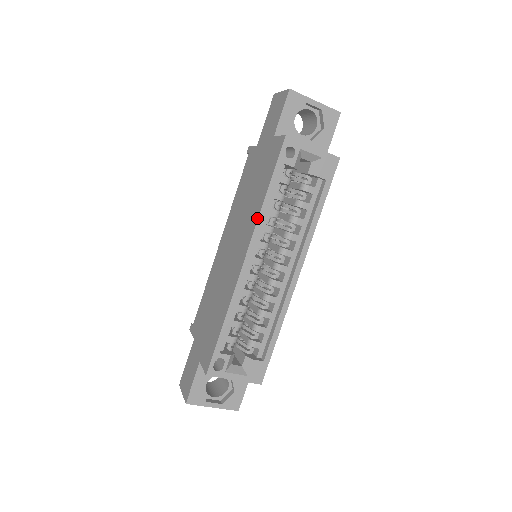
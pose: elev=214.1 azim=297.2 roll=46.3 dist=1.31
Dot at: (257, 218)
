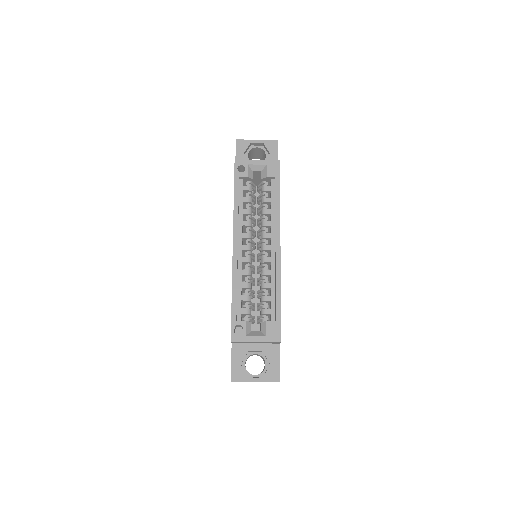
Dot at: (233, 217)
